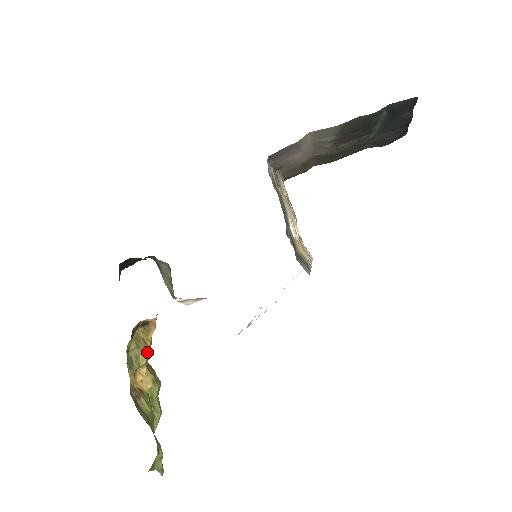
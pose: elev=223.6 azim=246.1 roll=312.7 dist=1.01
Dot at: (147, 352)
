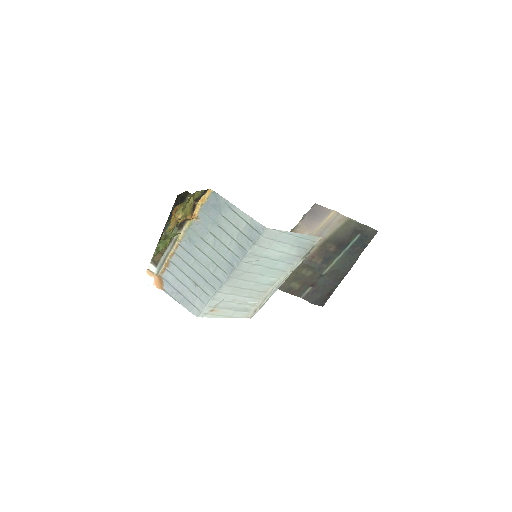
Dot at: occluded
